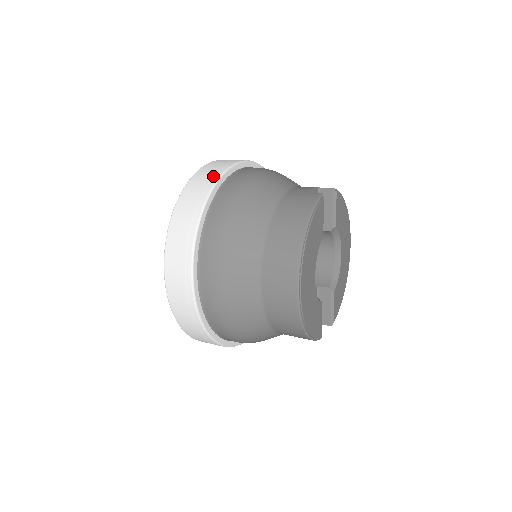
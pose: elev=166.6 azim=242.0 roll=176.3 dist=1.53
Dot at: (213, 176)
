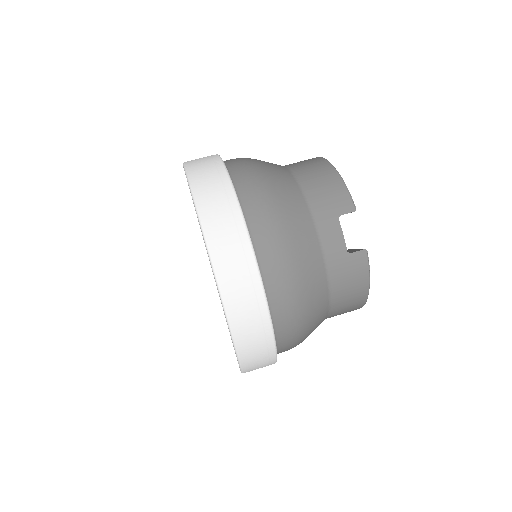
Dot at: (262, 322)
